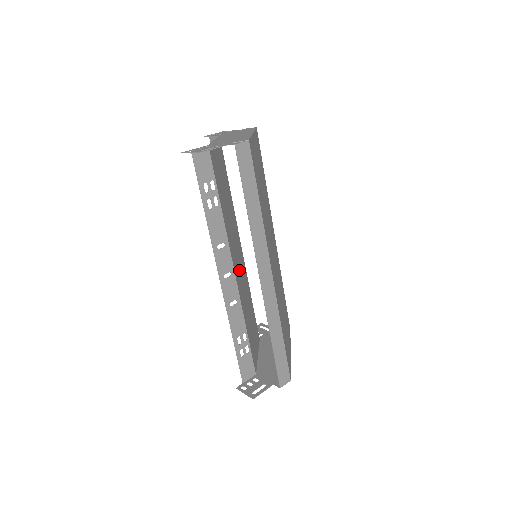
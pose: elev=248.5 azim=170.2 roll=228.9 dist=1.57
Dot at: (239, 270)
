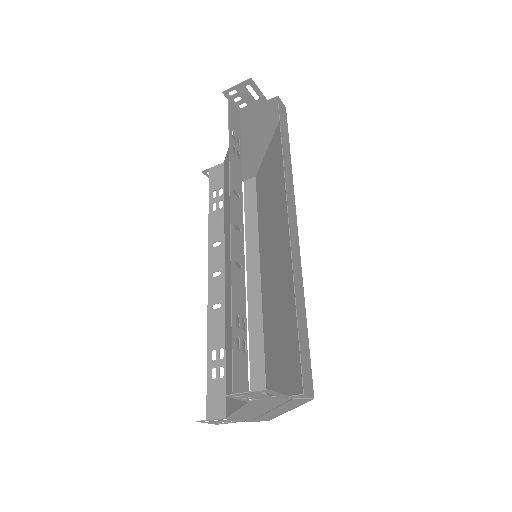
Dot at: (235, 261)
